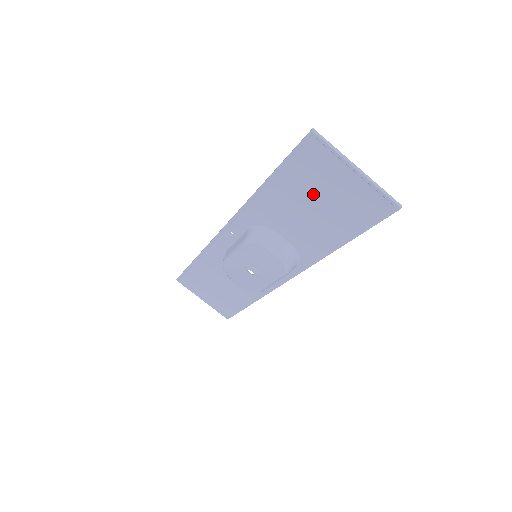
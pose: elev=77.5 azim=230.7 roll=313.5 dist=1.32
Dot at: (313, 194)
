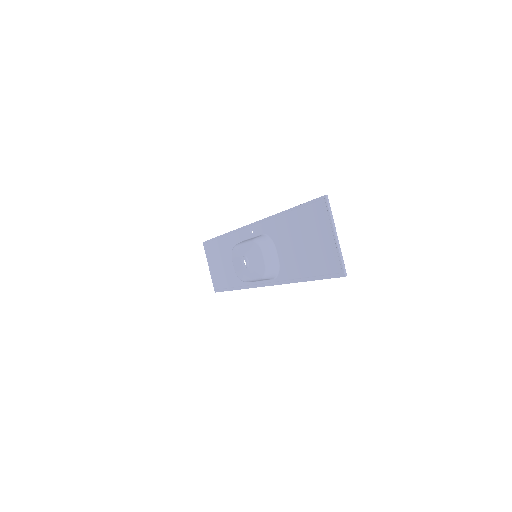
Dot at: (307, 235)
